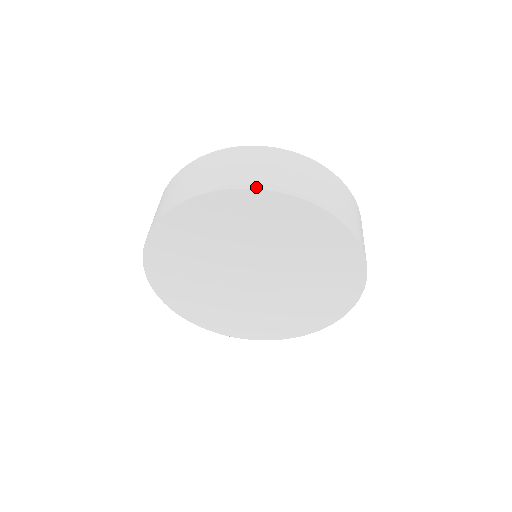
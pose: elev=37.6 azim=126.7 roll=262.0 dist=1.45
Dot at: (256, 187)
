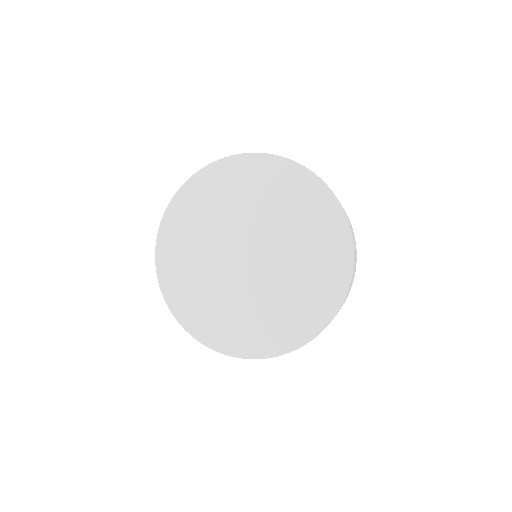
Dot at: (263, 153)
